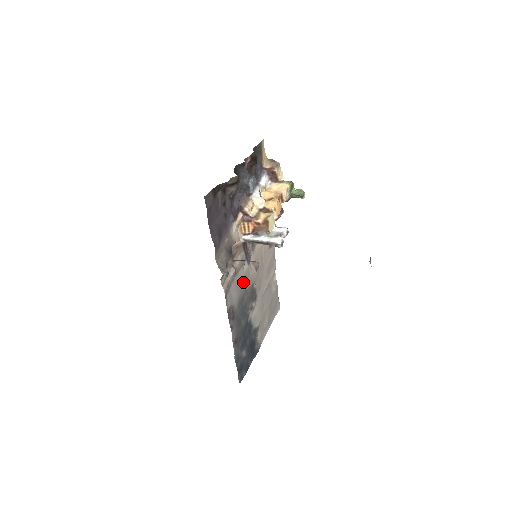
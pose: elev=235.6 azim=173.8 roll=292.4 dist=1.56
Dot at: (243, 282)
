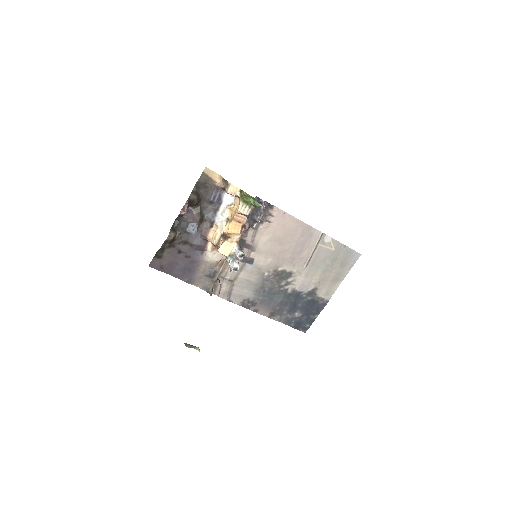
Dot at: (254, 277)
